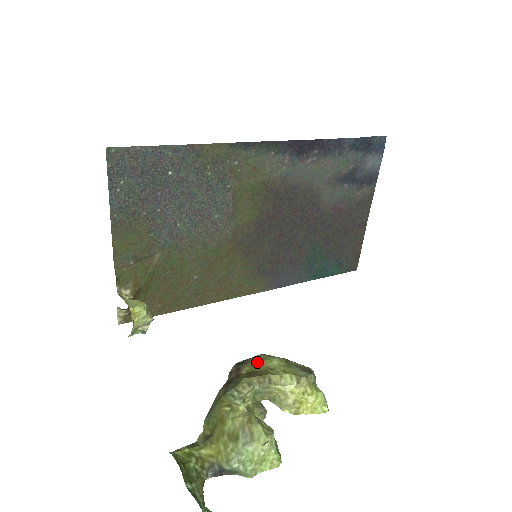
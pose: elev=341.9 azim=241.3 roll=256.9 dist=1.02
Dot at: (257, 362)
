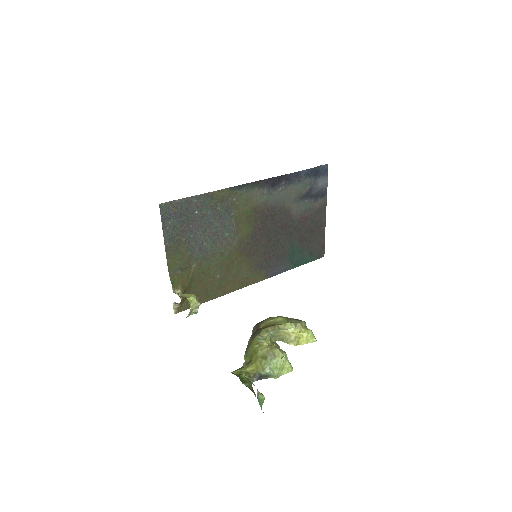
Dot at: (268, 321)
